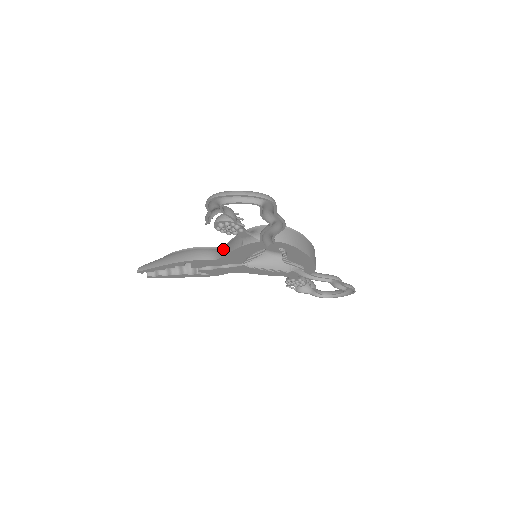
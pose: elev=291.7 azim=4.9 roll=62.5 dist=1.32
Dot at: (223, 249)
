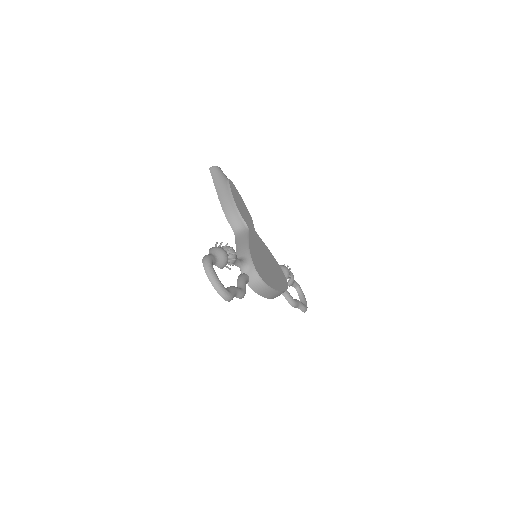
Dot at: (242, 235)
